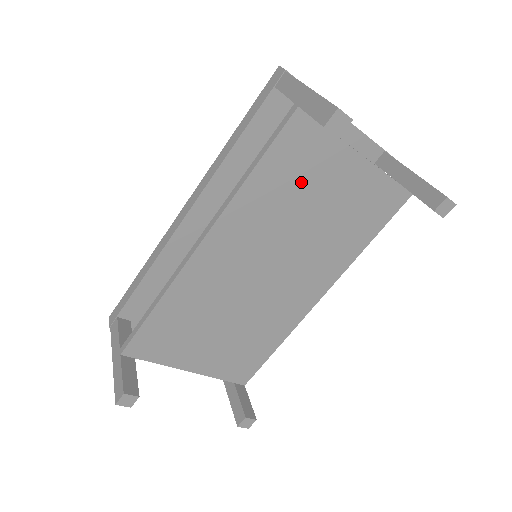
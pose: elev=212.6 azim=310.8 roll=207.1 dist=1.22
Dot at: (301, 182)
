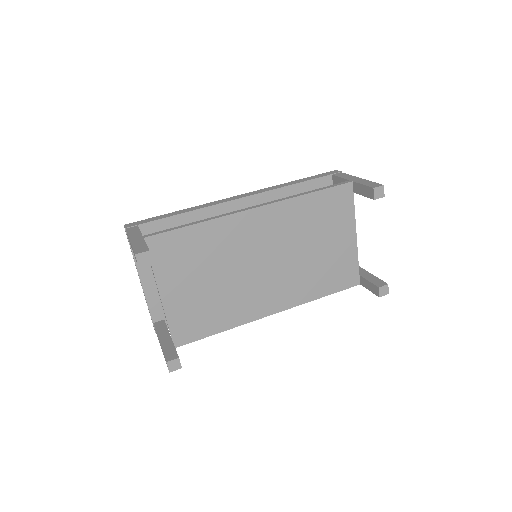
Dot at: (324, 222)
